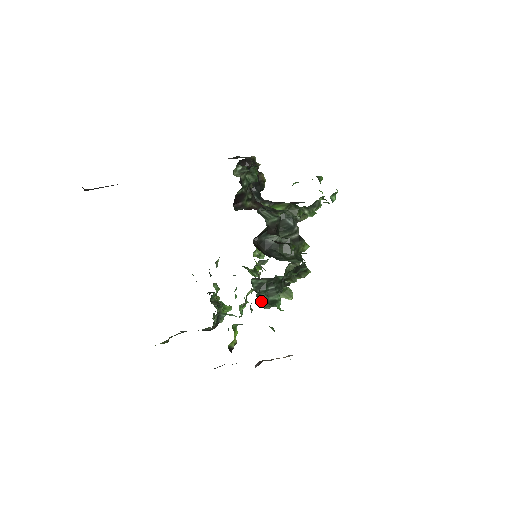
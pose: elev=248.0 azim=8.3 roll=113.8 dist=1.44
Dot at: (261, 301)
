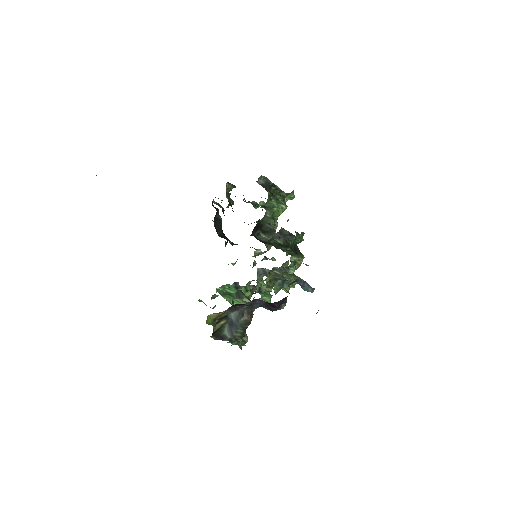
Dot at: occluded
